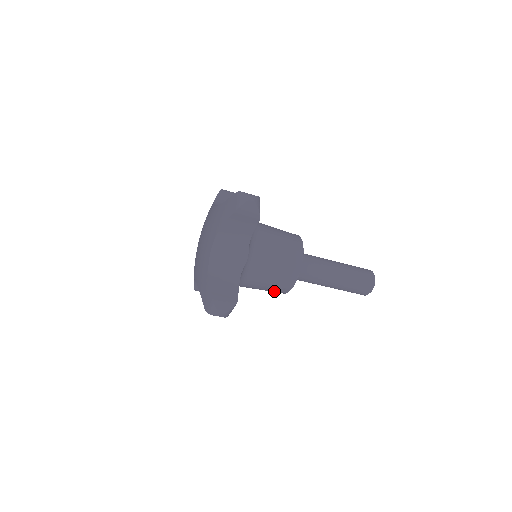
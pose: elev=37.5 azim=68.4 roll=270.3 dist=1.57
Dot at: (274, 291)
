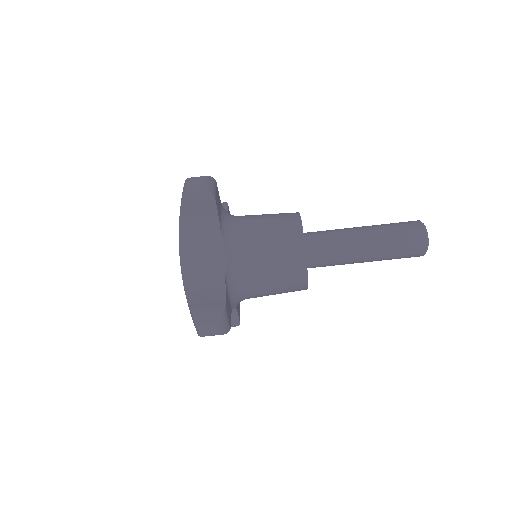
Dot at: (291, 289)
